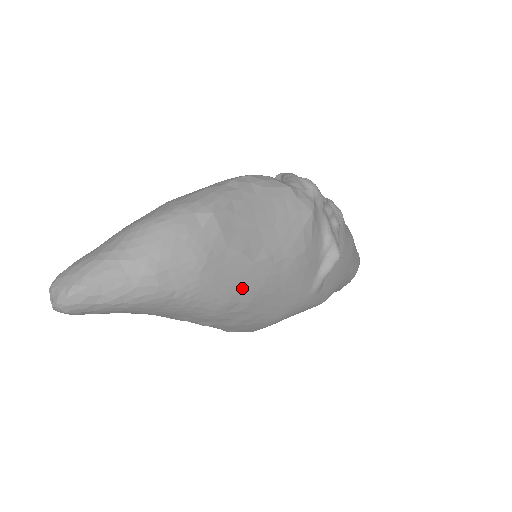
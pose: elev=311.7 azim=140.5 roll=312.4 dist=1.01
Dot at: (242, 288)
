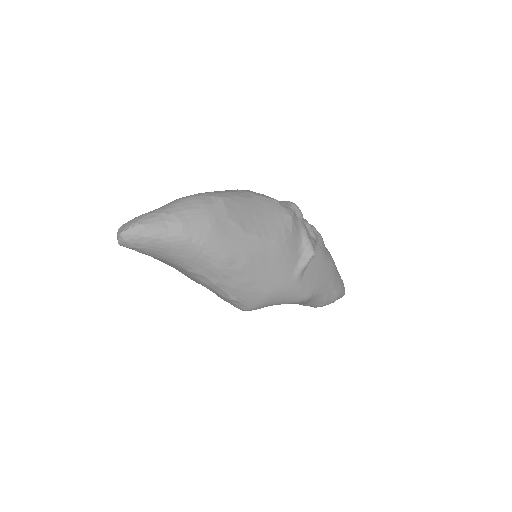
Dot at: (238, 250)
